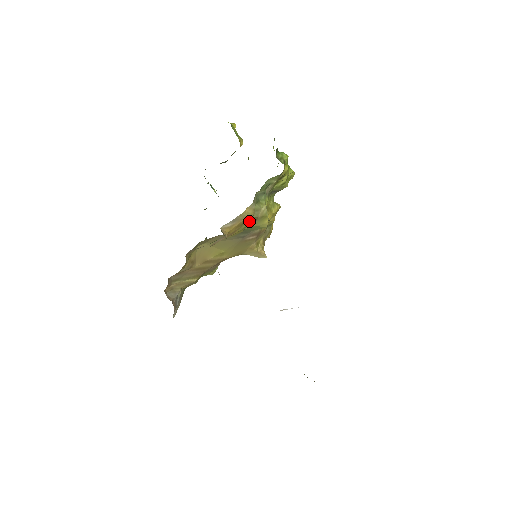
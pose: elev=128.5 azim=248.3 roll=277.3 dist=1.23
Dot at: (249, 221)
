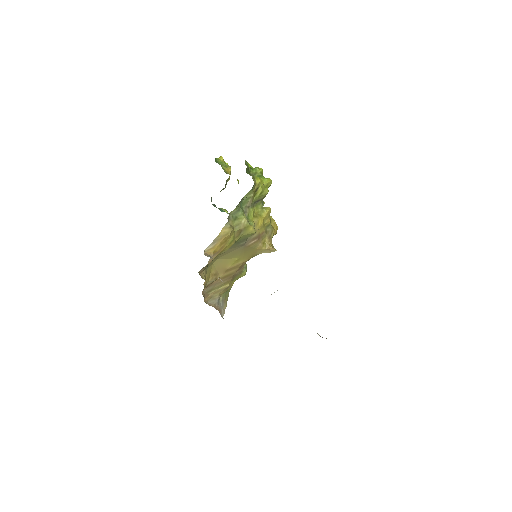
Dot at: (234, 235)
